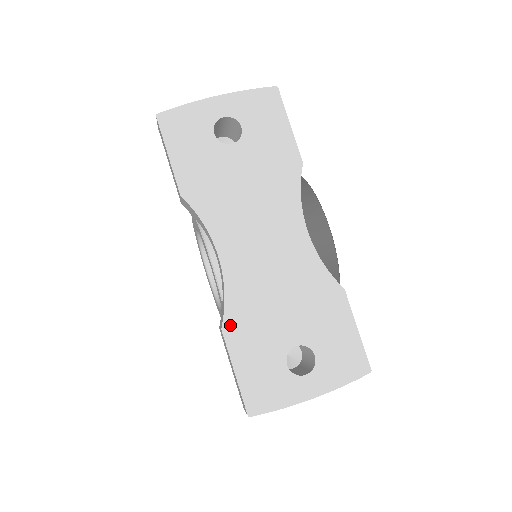
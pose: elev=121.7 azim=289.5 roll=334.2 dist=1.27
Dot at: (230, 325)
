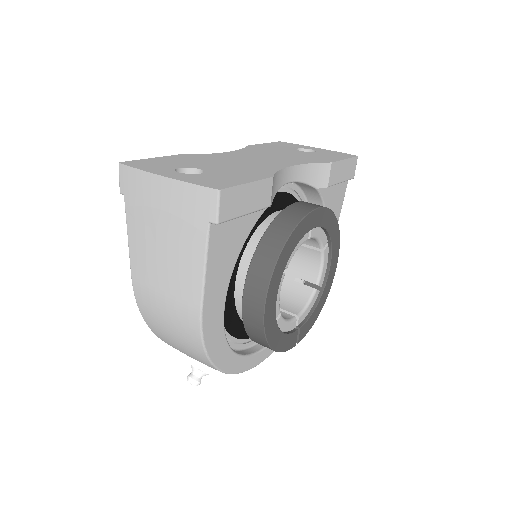
Dot at: (185, 156)
